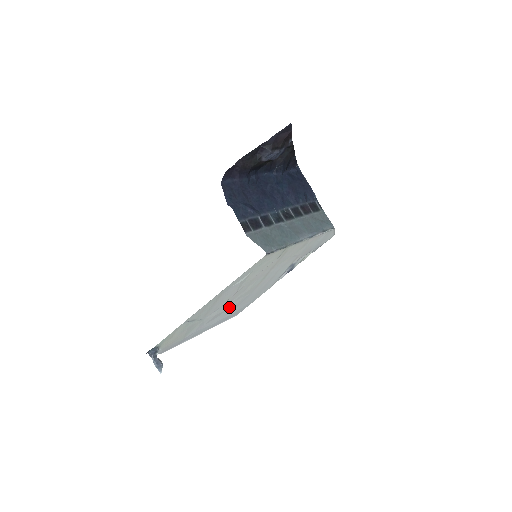
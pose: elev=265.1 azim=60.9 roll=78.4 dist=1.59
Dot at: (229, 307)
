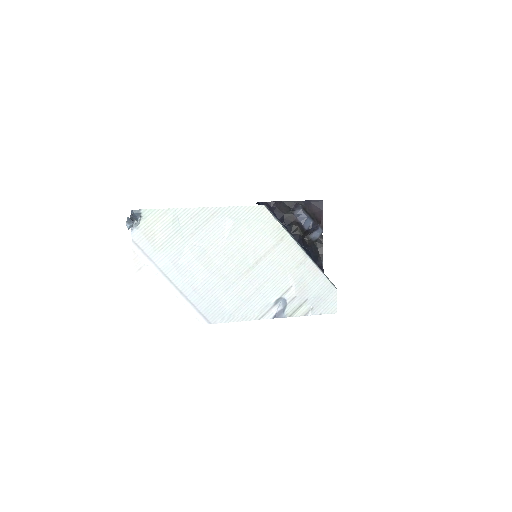
Dot at: (209, 271)
